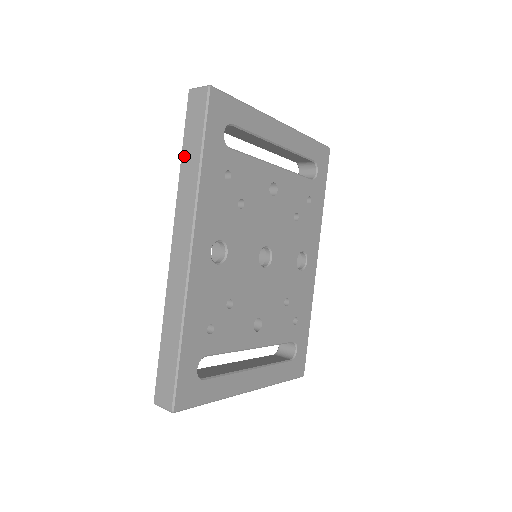
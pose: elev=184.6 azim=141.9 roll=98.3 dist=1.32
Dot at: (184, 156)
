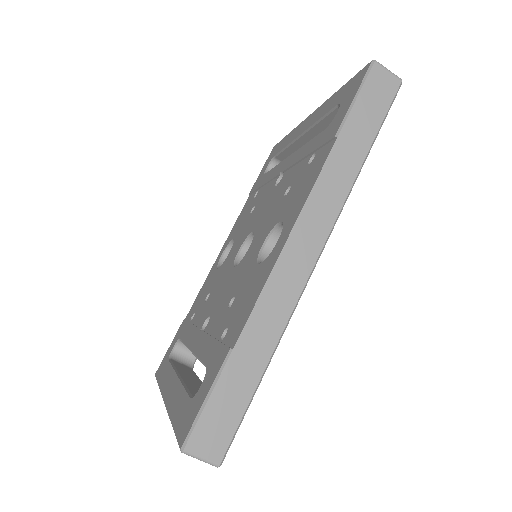
Dot at: (345, 135)
